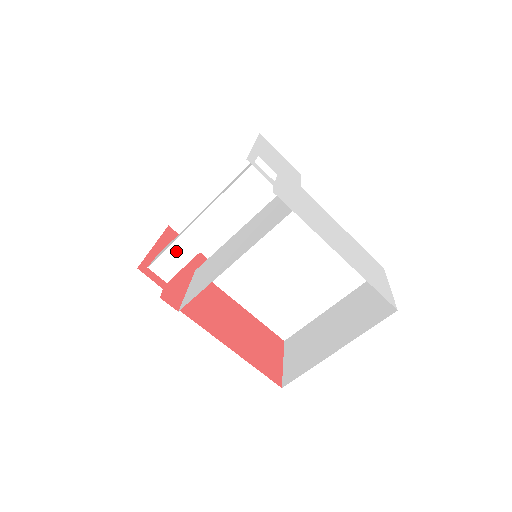
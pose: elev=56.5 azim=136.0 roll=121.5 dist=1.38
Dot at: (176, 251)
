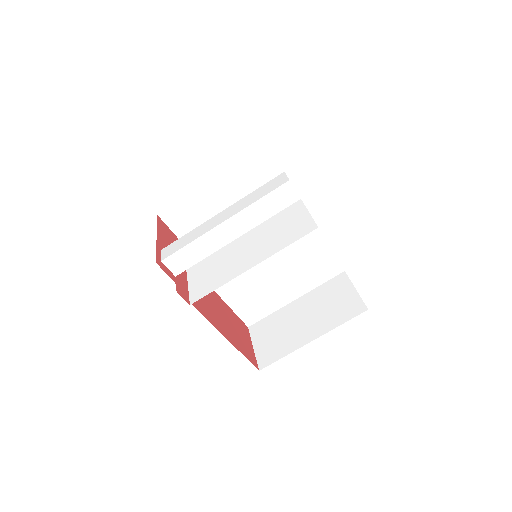
Dot at: (194, 248)
